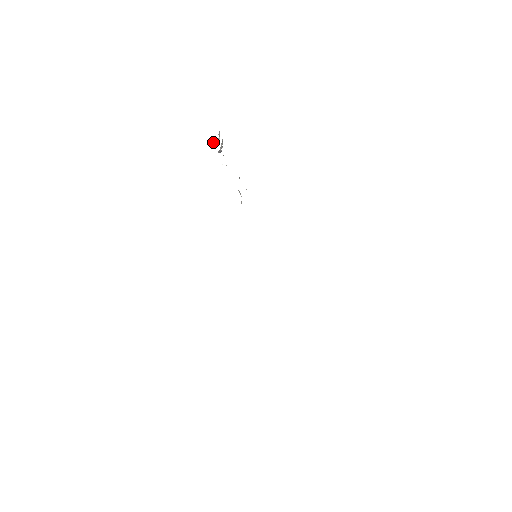
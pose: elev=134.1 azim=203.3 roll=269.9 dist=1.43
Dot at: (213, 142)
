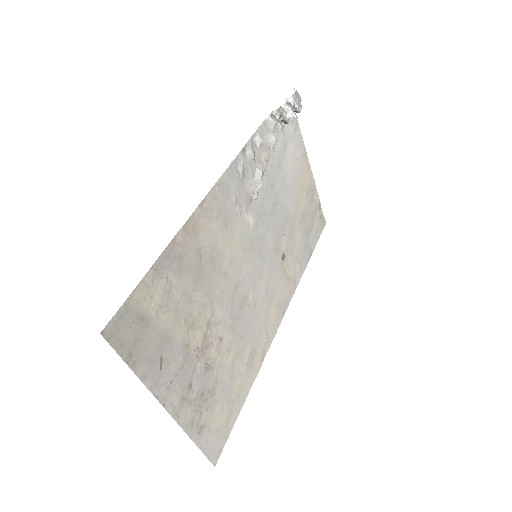
Dot at: (294, 111)
